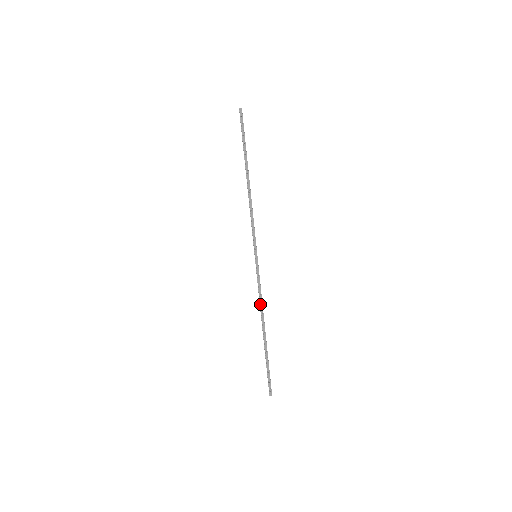
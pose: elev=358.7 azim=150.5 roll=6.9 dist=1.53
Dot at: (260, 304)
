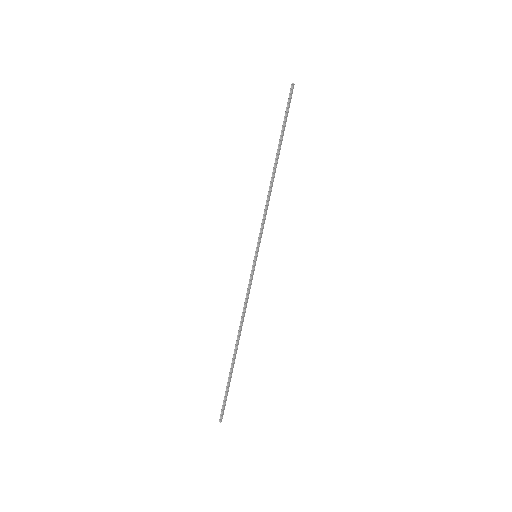
Dot at: (244, 313)
